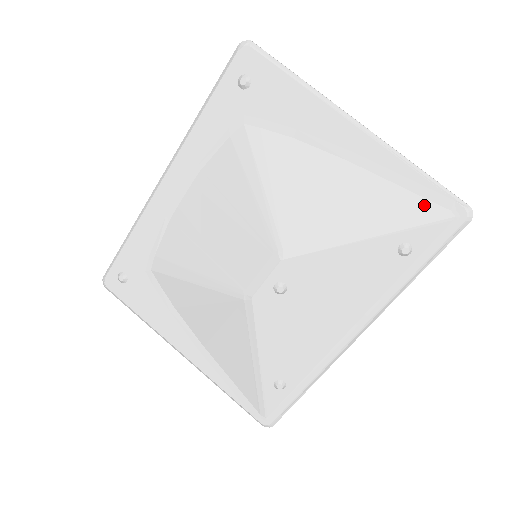
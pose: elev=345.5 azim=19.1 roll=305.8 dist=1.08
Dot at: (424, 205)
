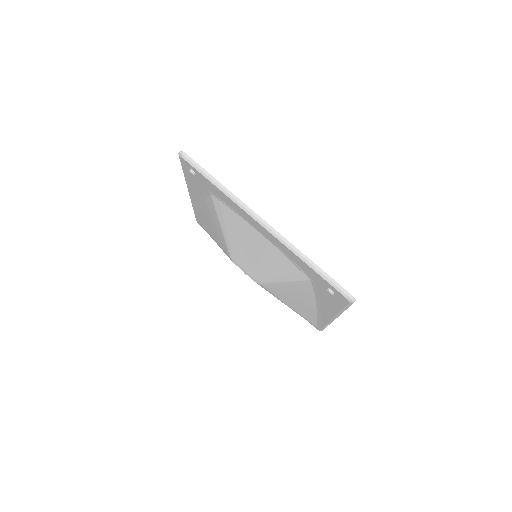
Dot at: (314, 322)
